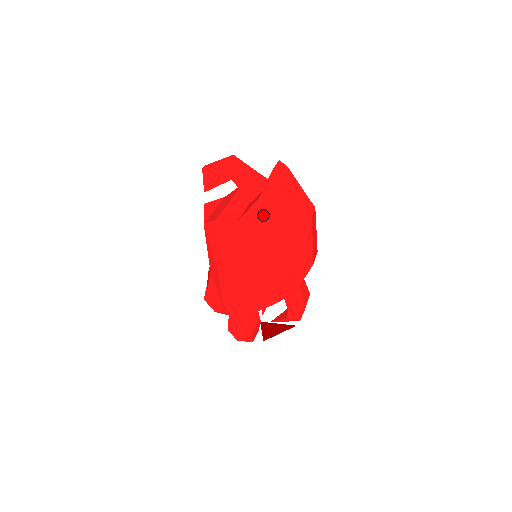
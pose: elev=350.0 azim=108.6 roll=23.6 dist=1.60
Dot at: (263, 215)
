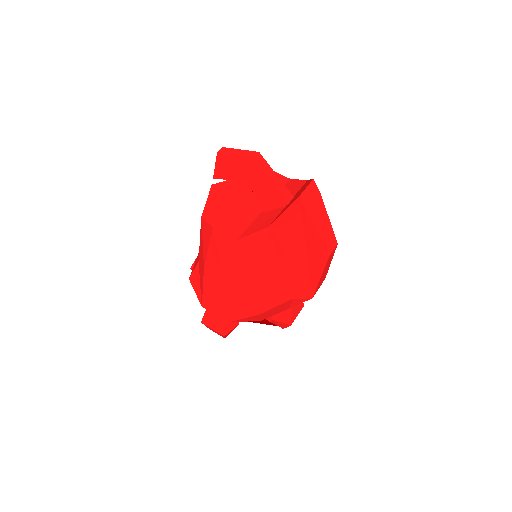
Dot at: (269, 243)
